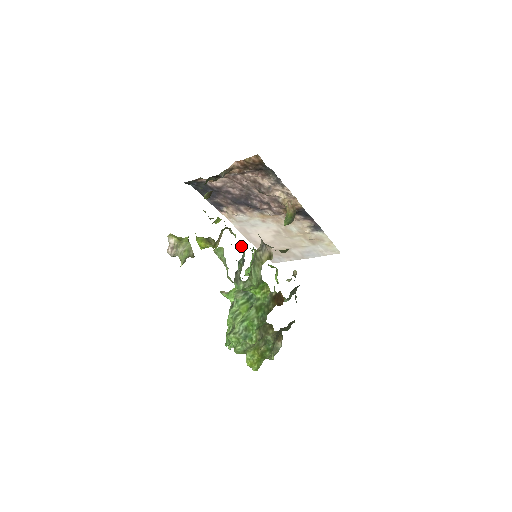
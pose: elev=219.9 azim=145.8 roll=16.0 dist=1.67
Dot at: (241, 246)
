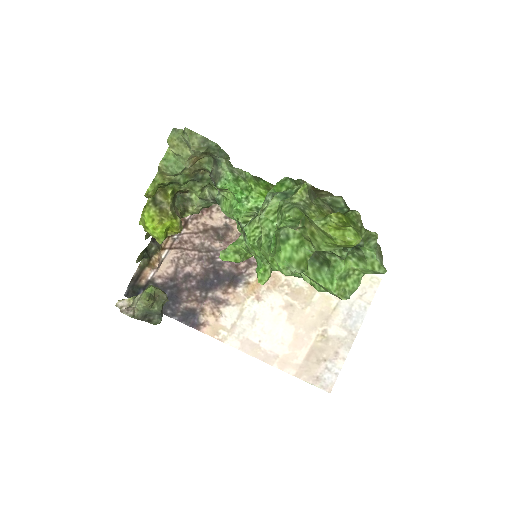
Dot at: (208, 194)
